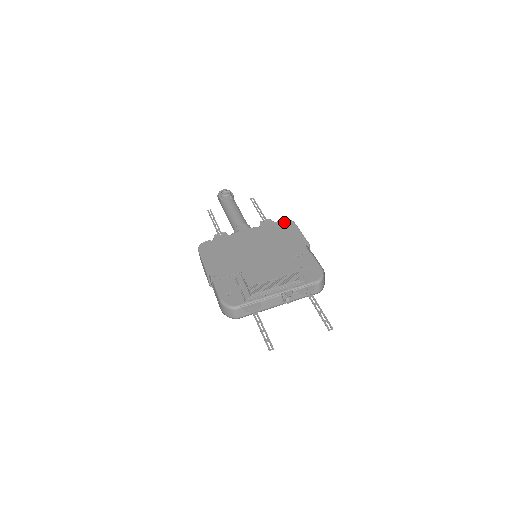
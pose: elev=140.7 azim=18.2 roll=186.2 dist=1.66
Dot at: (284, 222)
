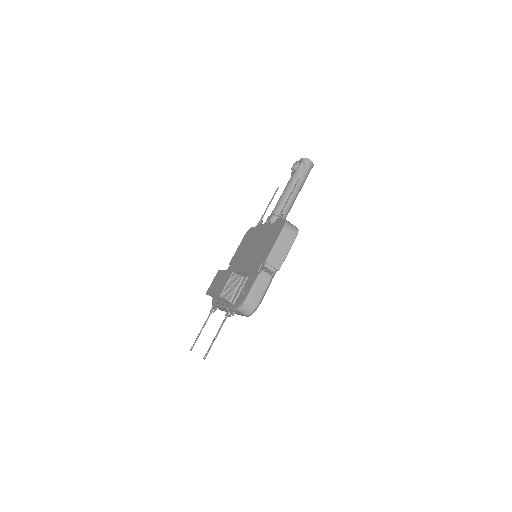
Dot at: (280, 224)
